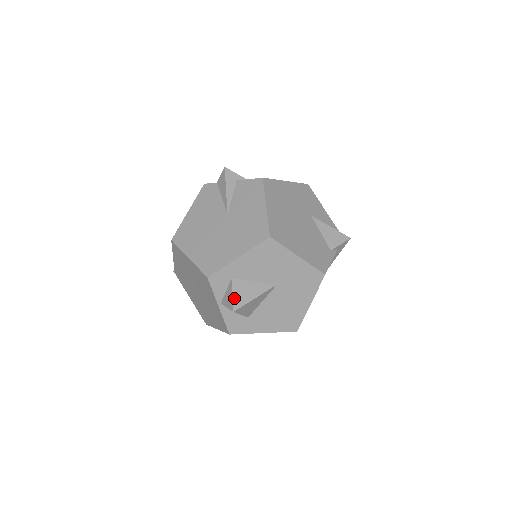
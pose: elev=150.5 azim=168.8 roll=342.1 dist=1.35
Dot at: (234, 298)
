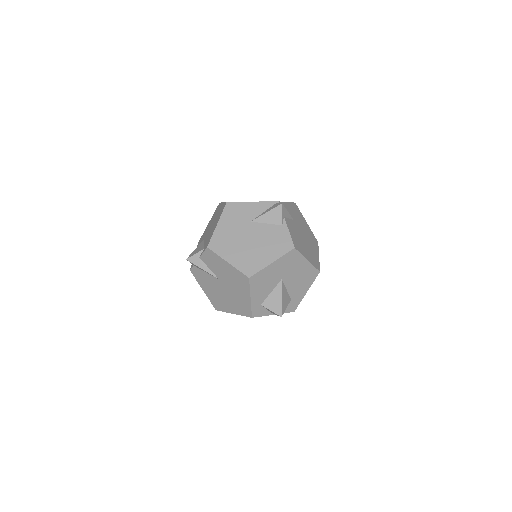
Dot at: (274, 311)
